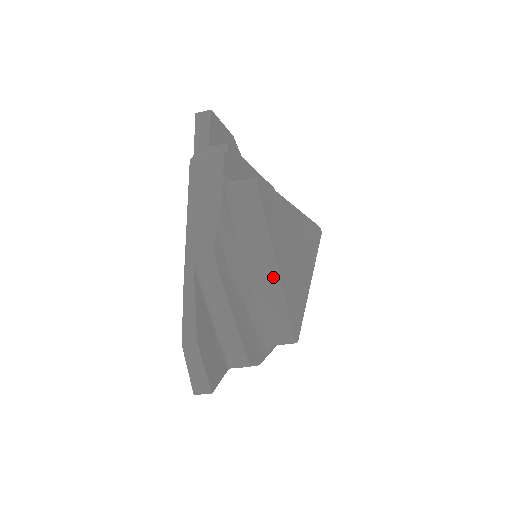
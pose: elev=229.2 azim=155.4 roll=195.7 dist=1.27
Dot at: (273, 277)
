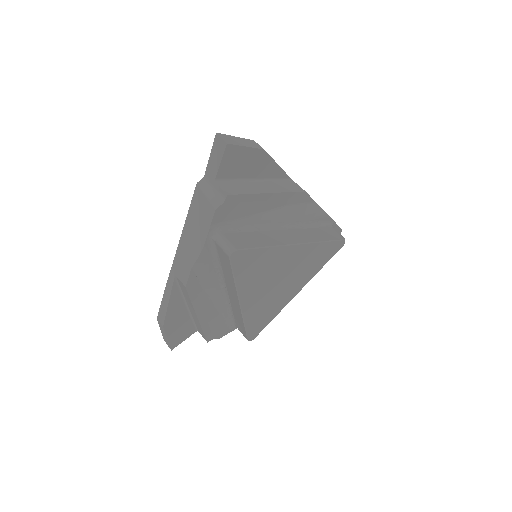
Dot at: (238, 307)
